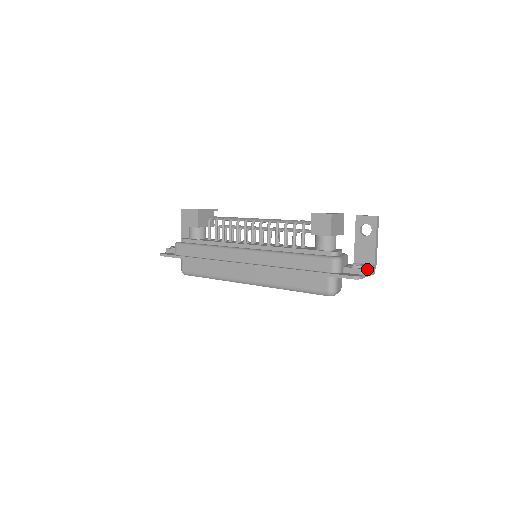
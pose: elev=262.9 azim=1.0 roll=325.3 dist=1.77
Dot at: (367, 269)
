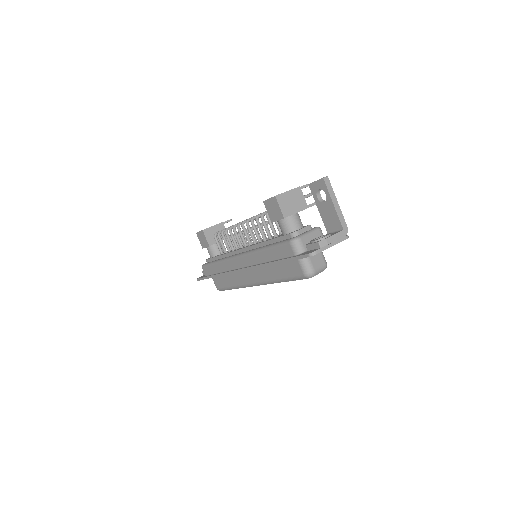
Dot at: (328, 239)
